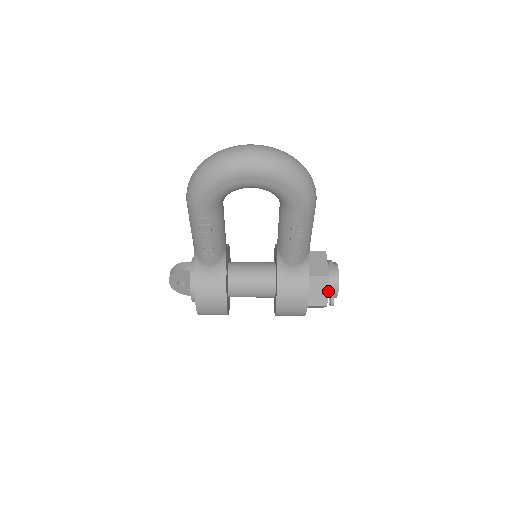
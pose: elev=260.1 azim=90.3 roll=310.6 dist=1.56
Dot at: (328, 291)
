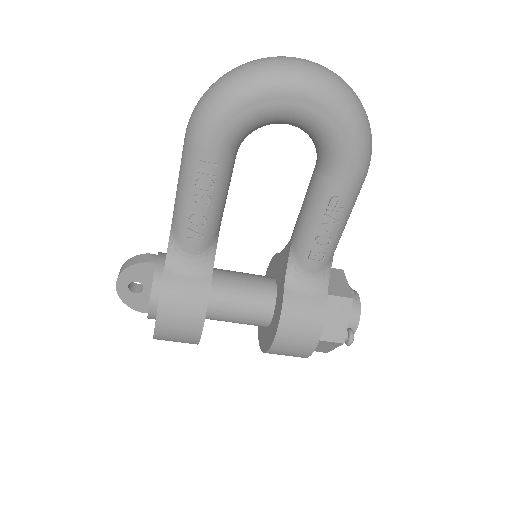
Dot at: occluded
